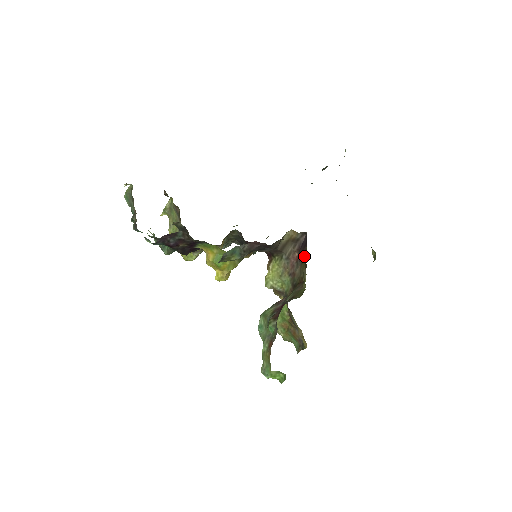
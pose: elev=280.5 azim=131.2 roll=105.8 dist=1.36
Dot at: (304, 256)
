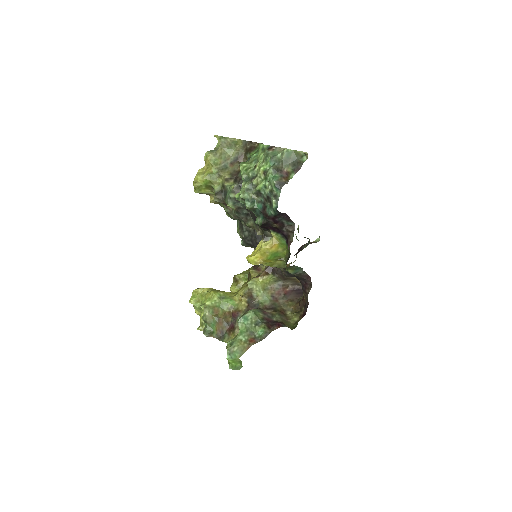
Dot at: (296, 299)
